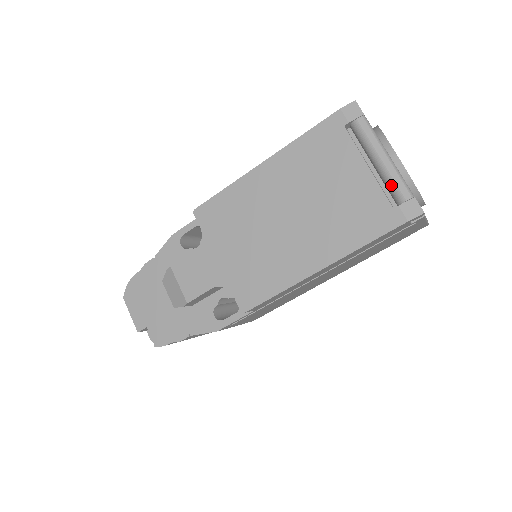
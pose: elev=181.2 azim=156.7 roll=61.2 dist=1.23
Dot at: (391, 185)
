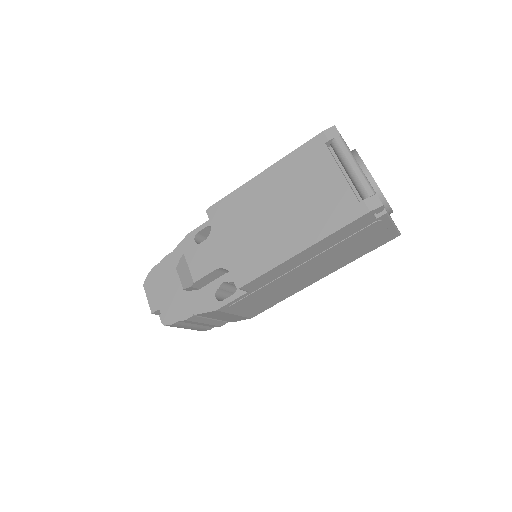
Dot at: (359, 185)
